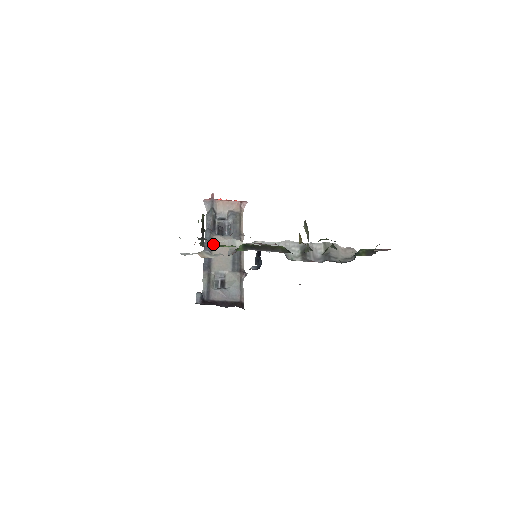
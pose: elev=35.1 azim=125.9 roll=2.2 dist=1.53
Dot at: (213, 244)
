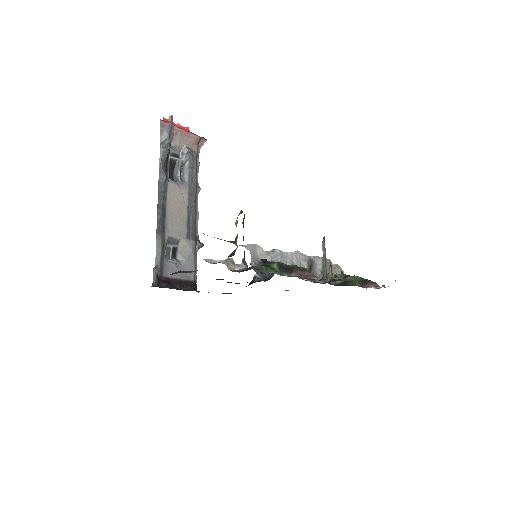
Dot at: (167, 194)
